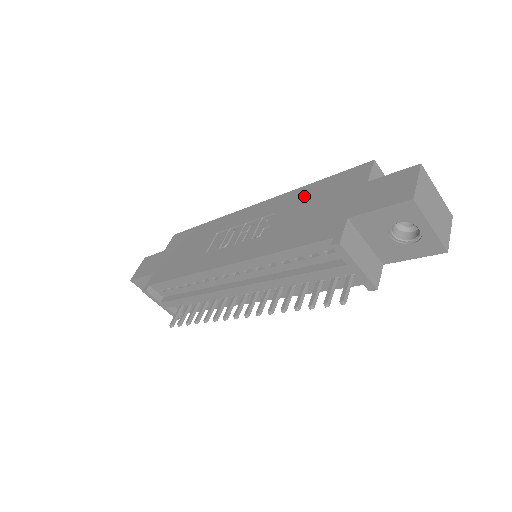
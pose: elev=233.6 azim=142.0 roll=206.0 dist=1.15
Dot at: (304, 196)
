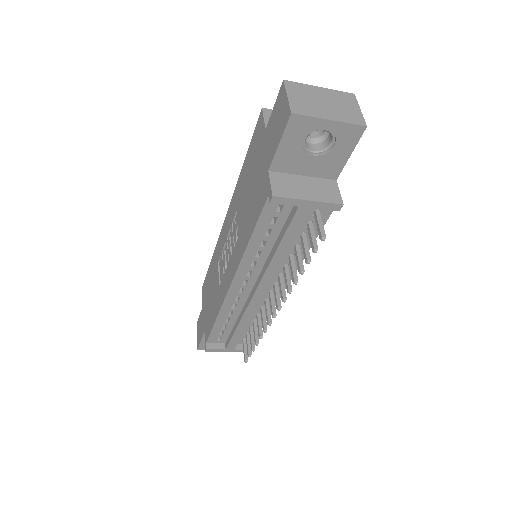
Dot at: (243, 181)
